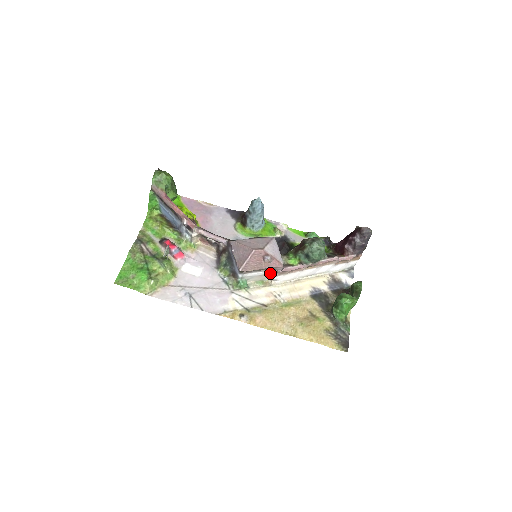
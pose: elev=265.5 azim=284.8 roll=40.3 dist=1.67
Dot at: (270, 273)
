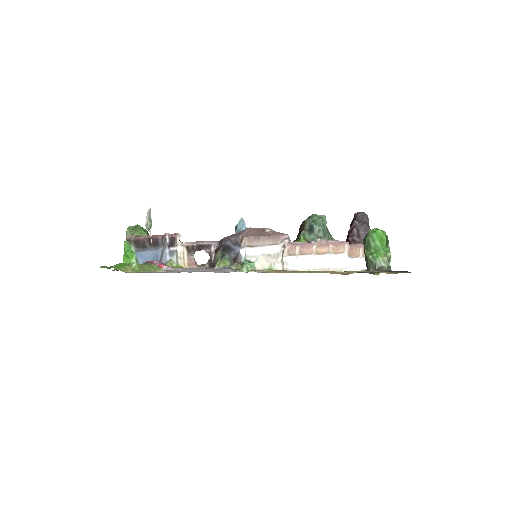
Dot at: (277, 250)
